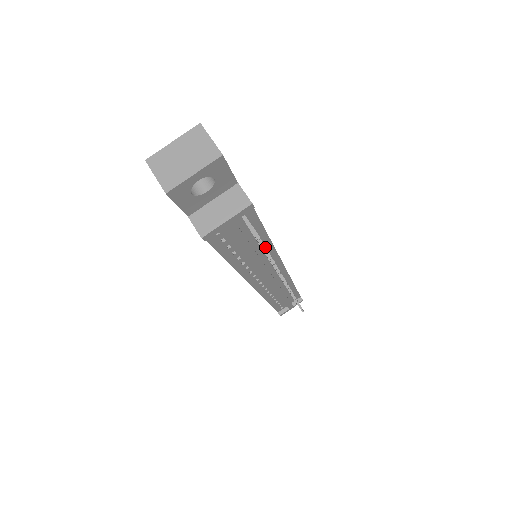
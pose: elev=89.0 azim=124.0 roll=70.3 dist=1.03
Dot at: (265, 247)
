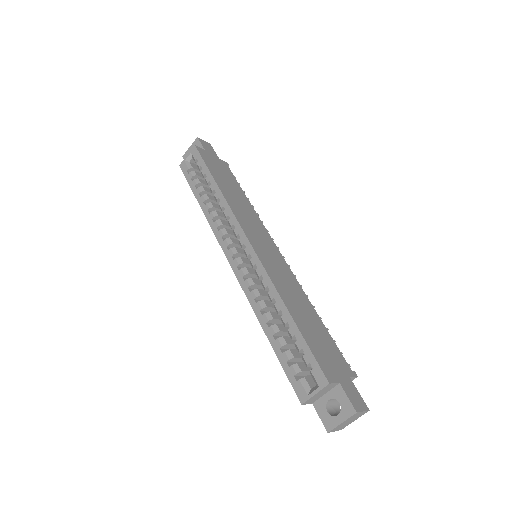
Dot at: occluded
